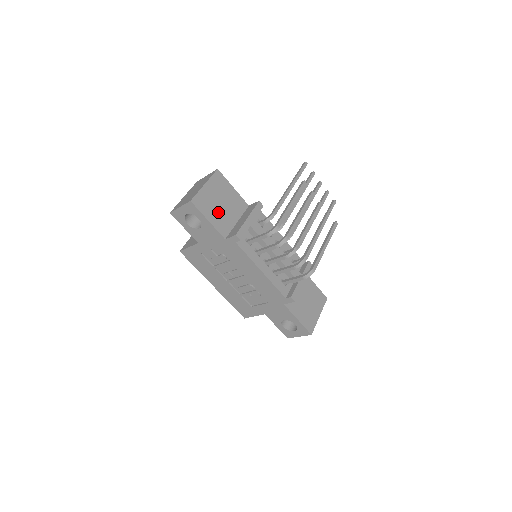
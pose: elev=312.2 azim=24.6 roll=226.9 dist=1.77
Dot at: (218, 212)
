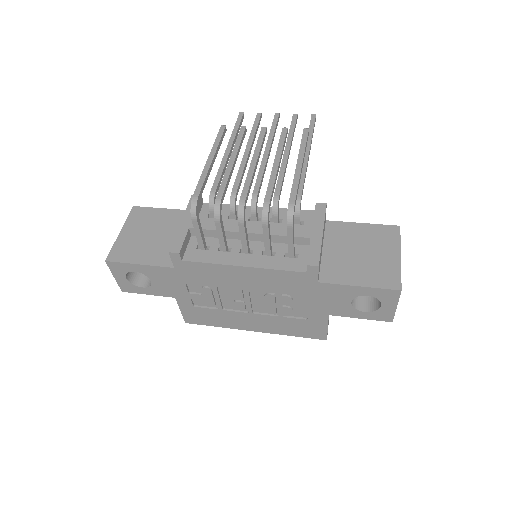
Dot at: (151, 247)
